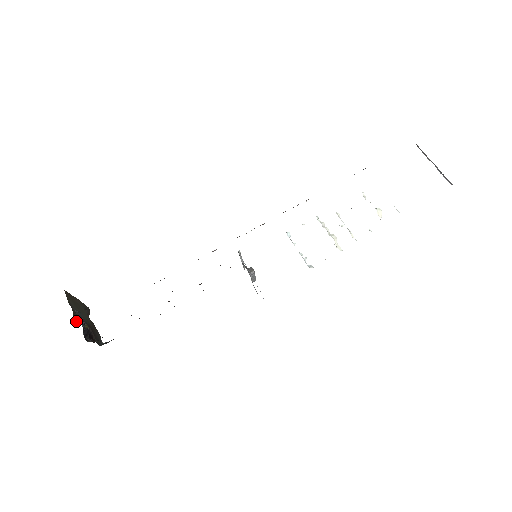
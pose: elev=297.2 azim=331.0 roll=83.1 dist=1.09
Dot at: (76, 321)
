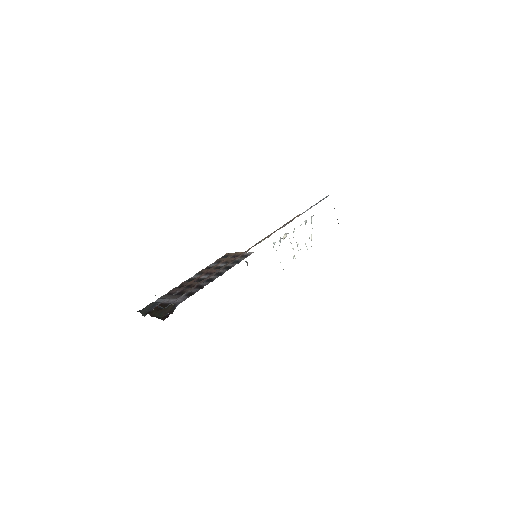
Dot at: (158, 304)
